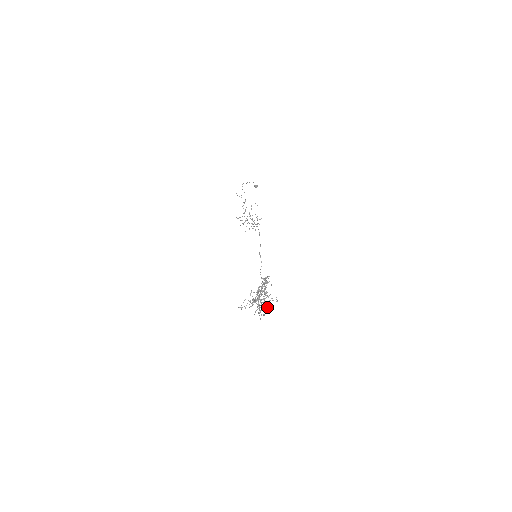
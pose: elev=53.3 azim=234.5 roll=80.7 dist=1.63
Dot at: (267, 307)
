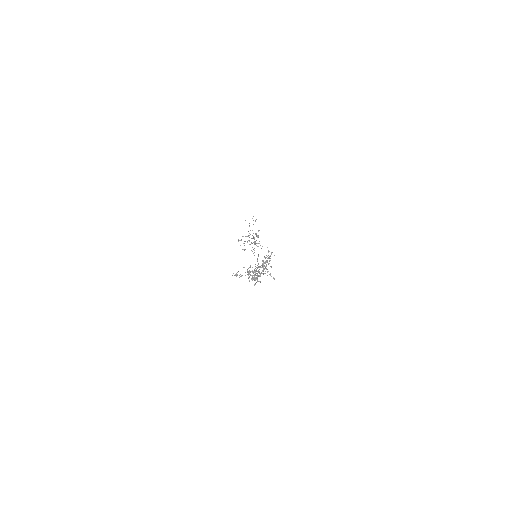
Dot at: (267, 272)
